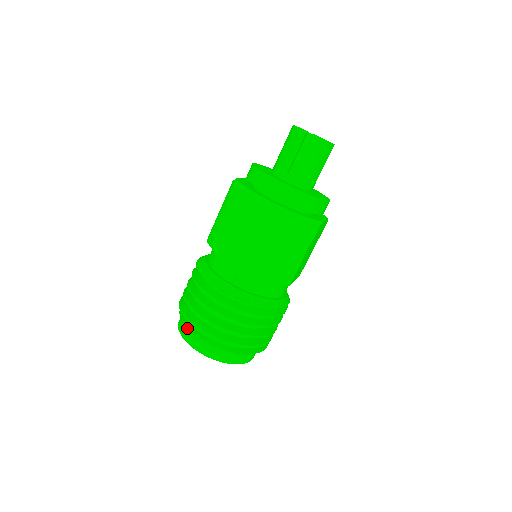
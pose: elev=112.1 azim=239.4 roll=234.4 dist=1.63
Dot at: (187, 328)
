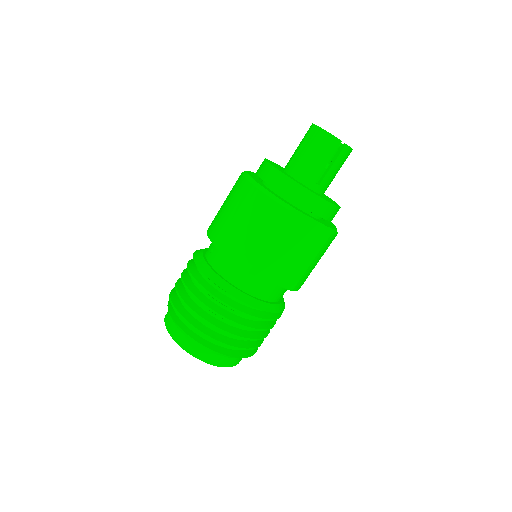
Dot at: occluded
